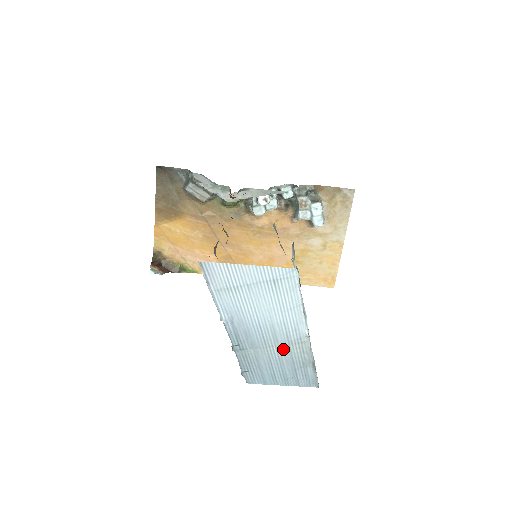
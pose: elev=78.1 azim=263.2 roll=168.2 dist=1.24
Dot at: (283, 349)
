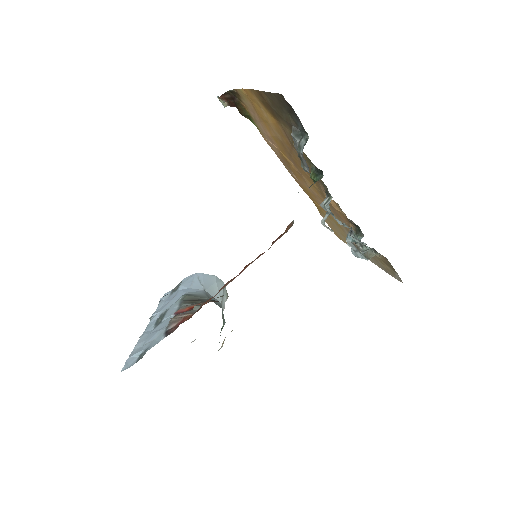
Dot at: occluded
